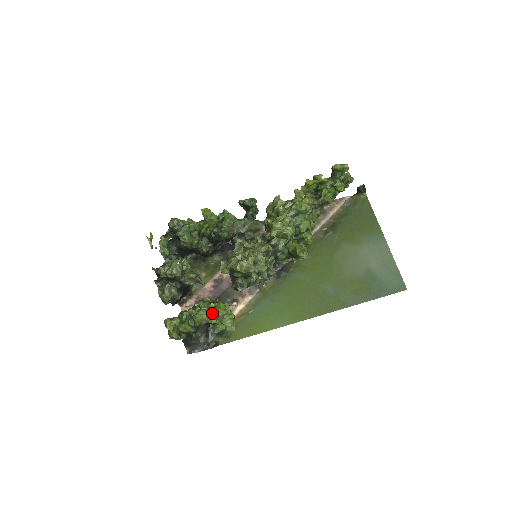
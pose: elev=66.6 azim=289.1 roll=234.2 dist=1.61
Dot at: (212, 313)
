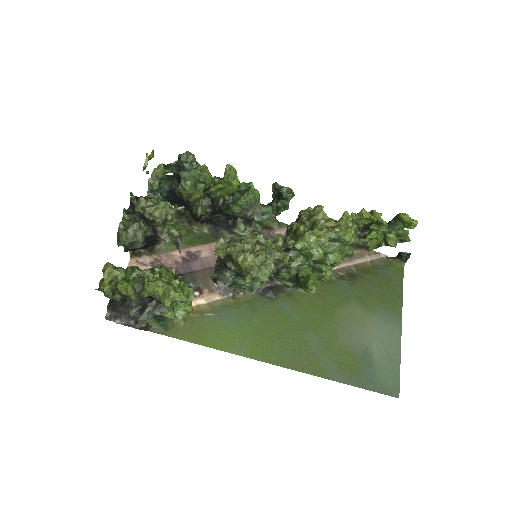
Dot at: (171, 292)
